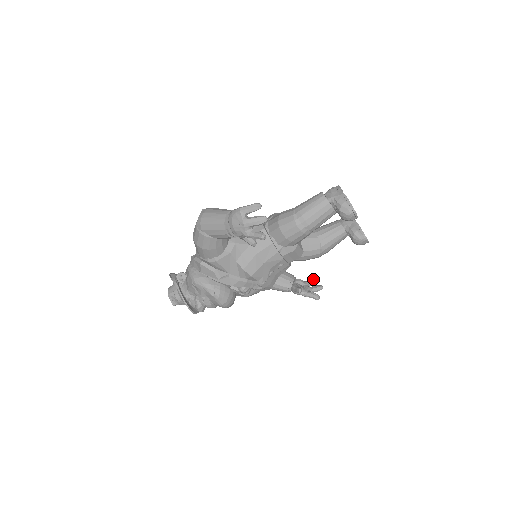
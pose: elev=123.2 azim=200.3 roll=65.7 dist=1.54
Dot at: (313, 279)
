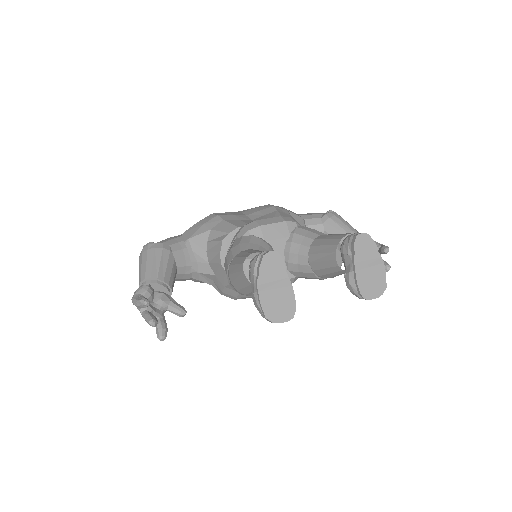
Dot at: (380, 250)
